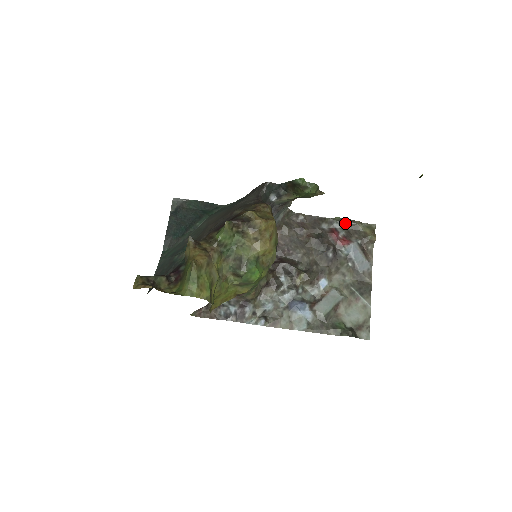
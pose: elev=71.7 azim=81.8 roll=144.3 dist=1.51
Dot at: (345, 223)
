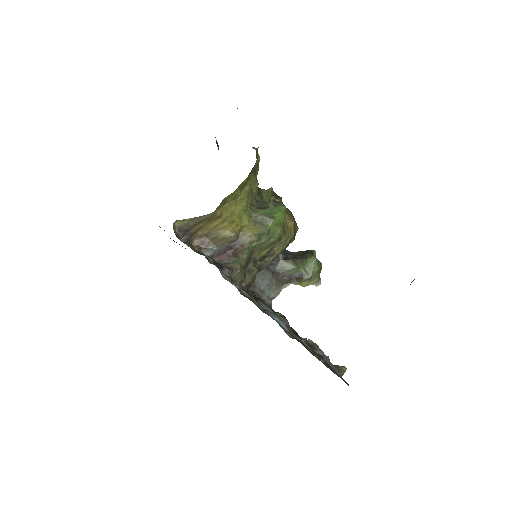
Dot at: occluded
